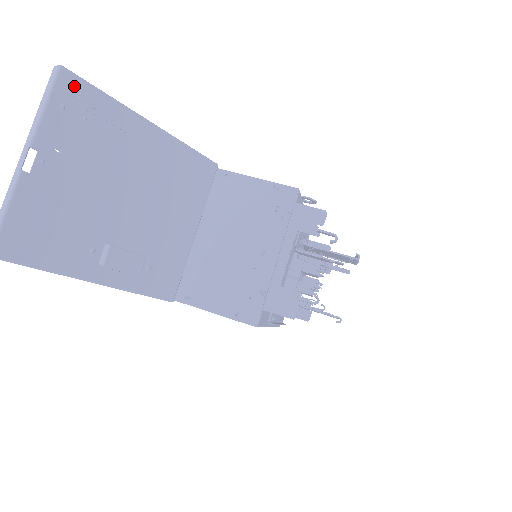
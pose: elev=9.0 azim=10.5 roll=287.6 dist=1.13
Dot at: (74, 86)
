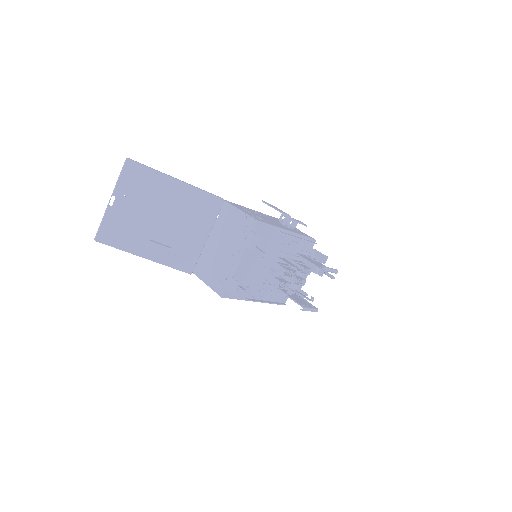
Dot at: (133, 167)
